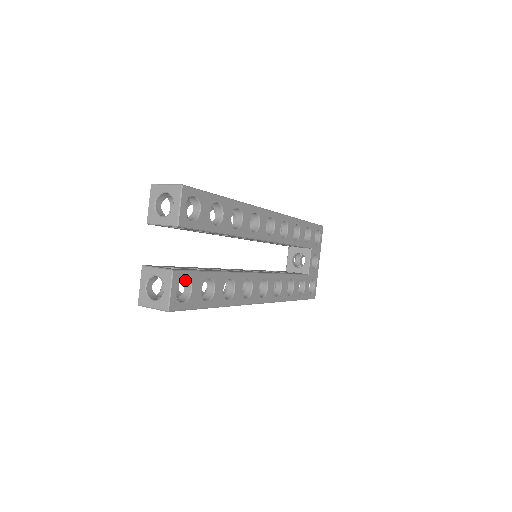
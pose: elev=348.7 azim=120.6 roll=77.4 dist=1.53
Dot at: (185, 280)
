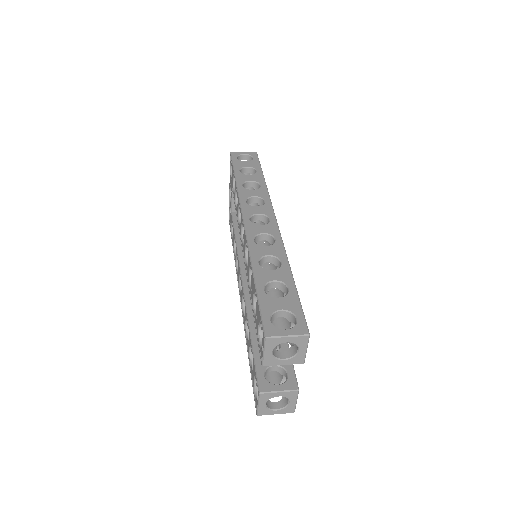
Dot at: occluded
